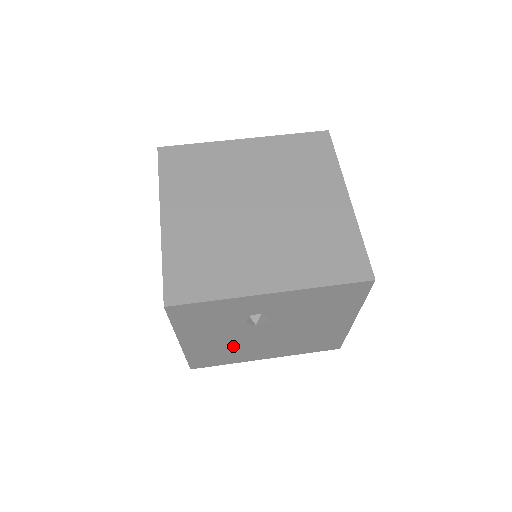
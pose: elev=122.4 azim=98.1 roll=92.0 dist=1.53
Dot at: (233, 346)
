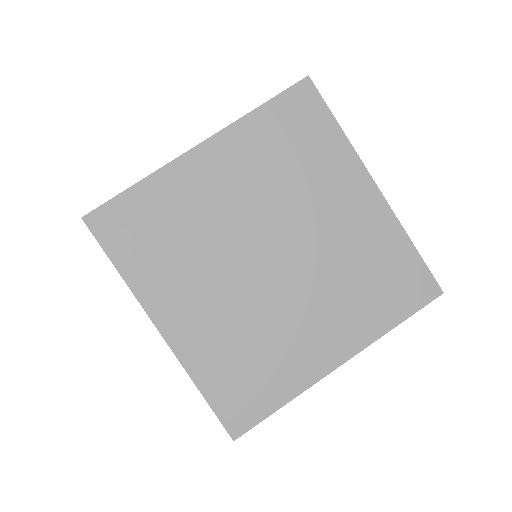
Dot at: occluded
